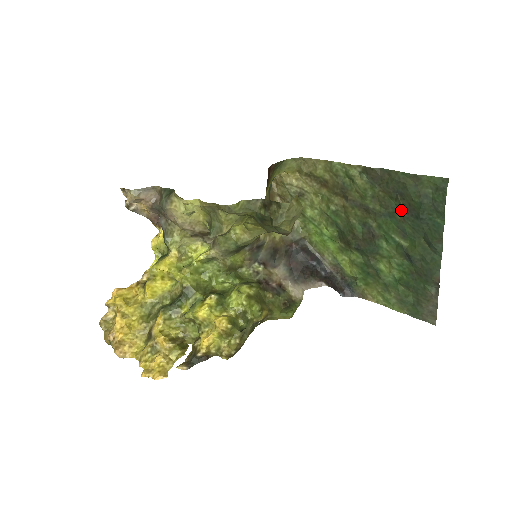
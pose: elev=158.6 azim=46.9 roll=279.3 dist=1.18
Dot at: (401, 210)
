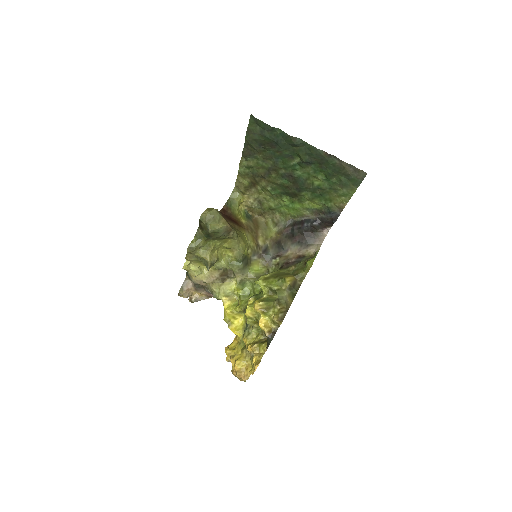
Dot at: (273, 150)
